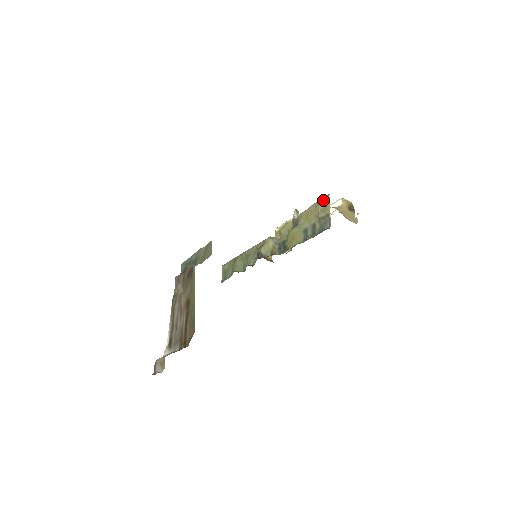
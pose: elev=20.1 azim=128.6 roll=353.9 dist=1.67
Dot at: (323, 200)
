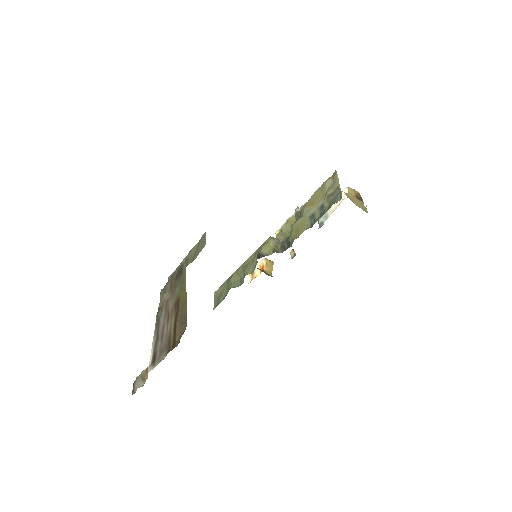
Dot at: (329, 179)
